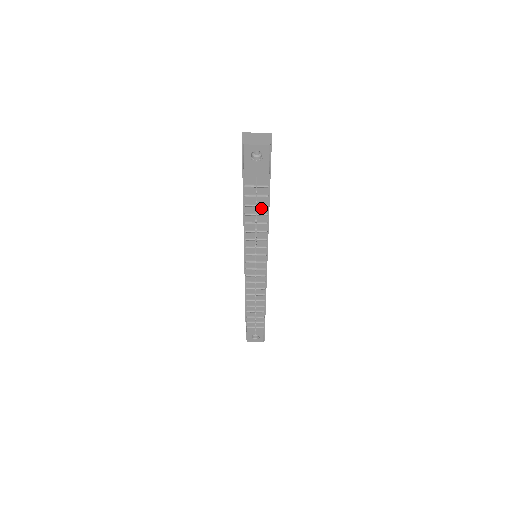
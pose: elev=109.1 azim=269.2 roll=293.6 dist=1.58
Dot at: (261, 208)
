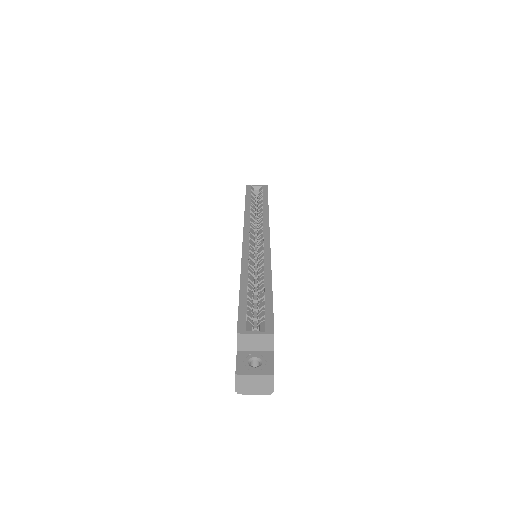
Dot at: occluded
